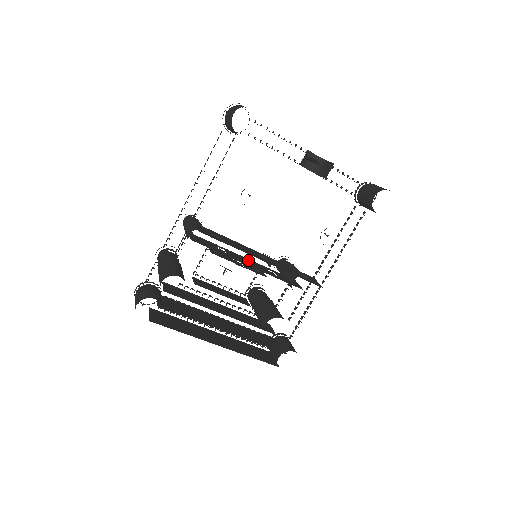
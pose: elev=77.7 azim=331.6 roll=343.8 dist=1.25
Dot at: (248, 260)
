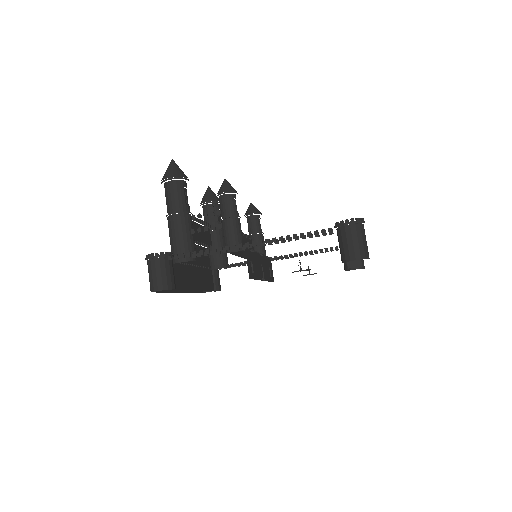
Dot at: (244, 241)
